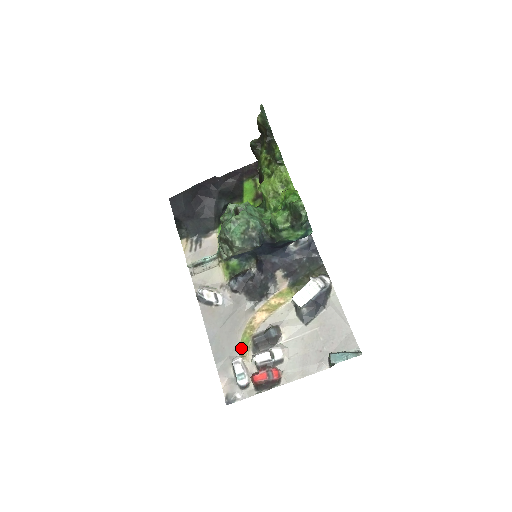
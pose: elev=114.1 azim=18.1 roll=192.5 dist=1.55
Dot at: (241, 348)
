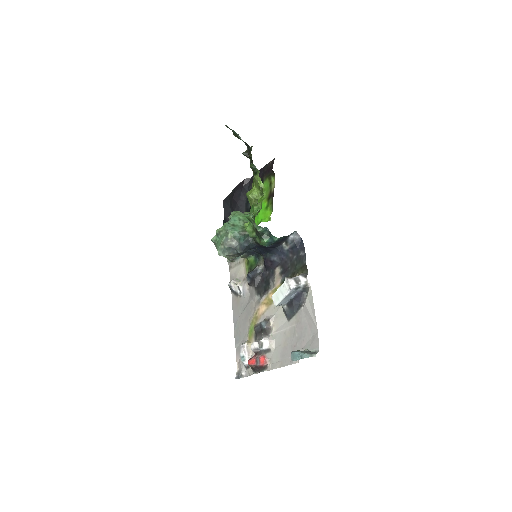
Dot at: (249, 334)
